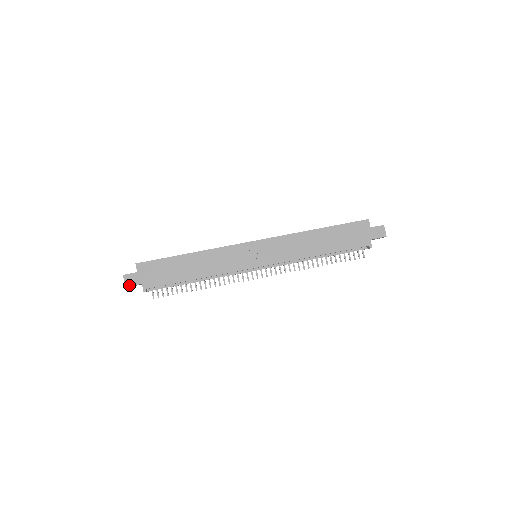
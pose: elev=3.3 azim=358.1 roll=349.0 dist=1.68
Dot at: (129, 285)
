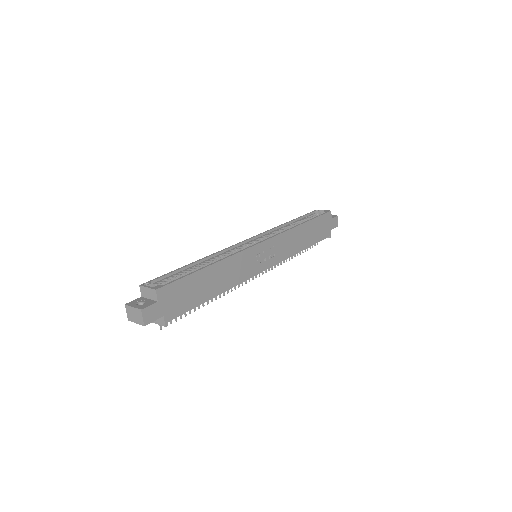
Dot at: (149, 322)
